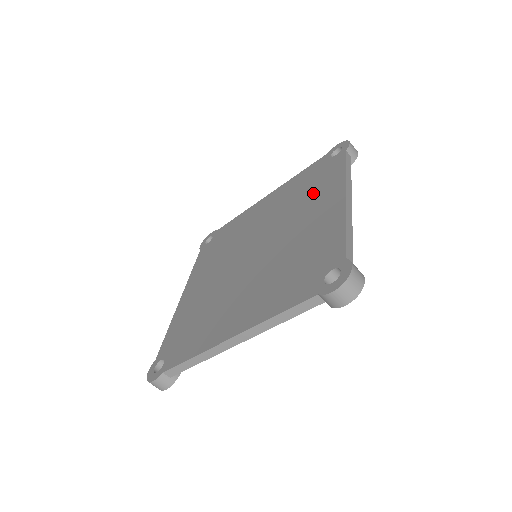
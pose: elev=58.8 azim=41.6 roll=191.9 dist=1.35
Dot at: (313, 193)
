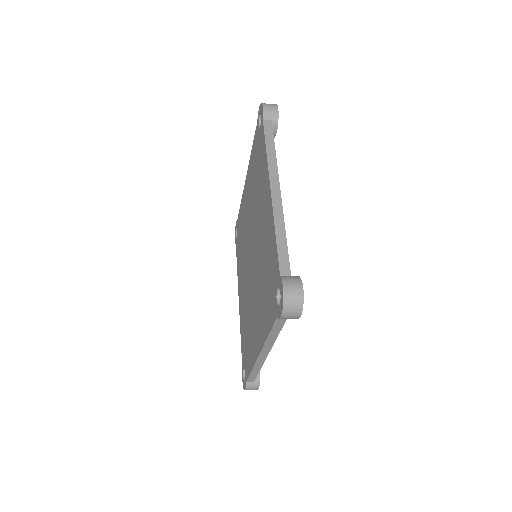
Dot at: (259, 182)
